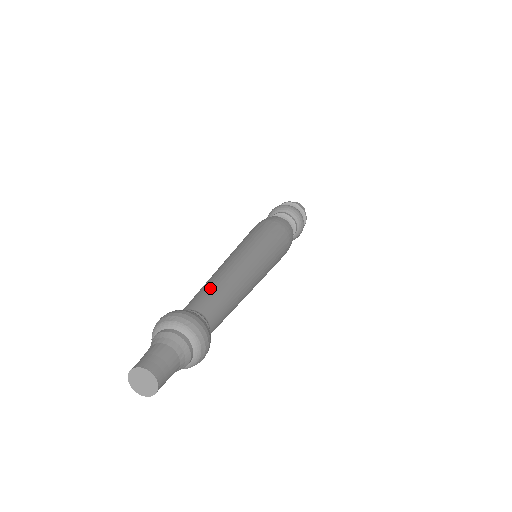
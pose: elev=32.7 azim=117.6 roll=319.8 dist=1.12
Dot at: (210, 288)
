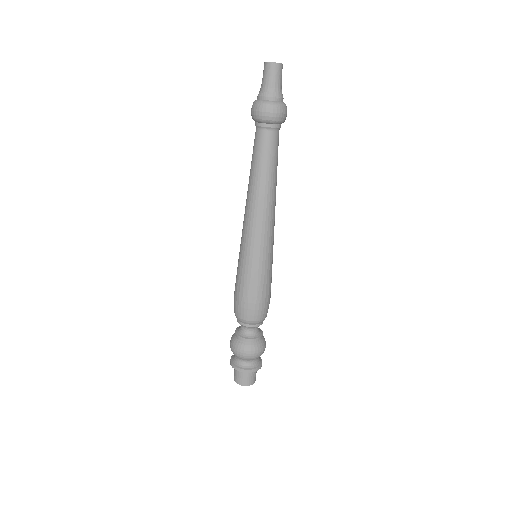
Dot at: occluded
